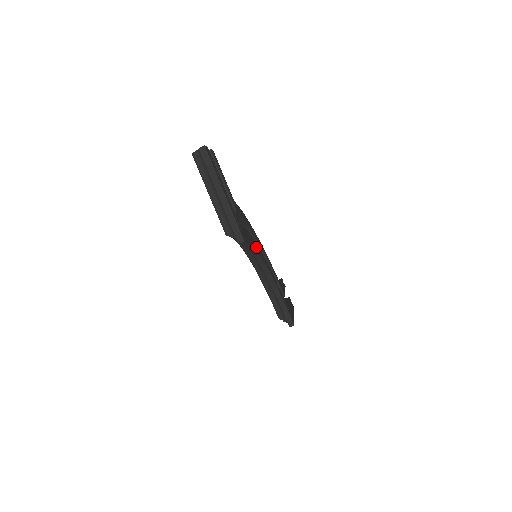
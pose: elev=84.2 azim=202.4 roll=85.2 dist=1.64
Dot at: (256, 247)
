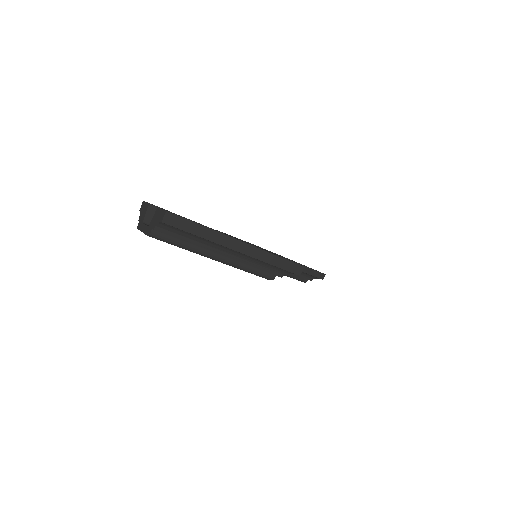
Dot at: occluded
